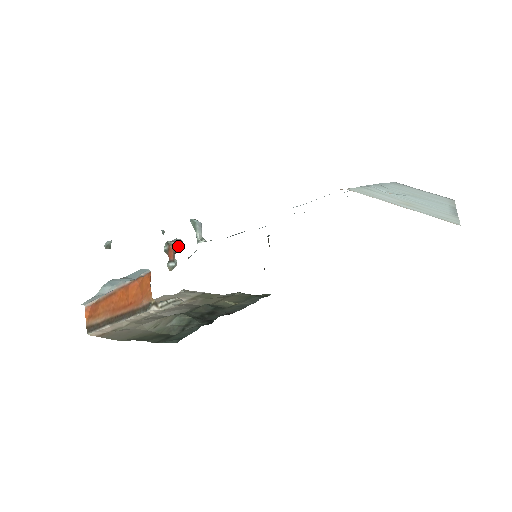
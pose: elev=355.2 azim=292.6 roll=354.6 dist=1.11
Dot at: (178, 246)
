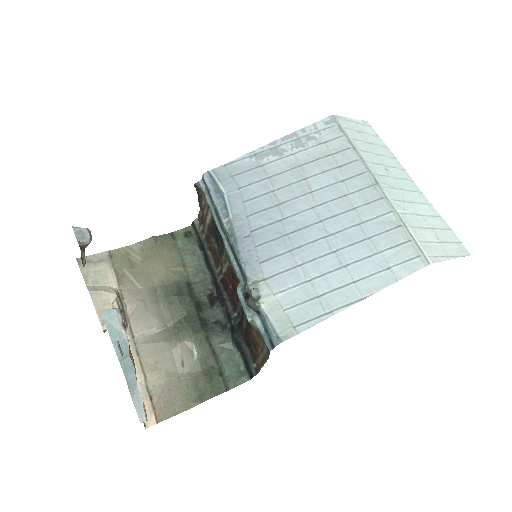
Dot at: (91, 240)
